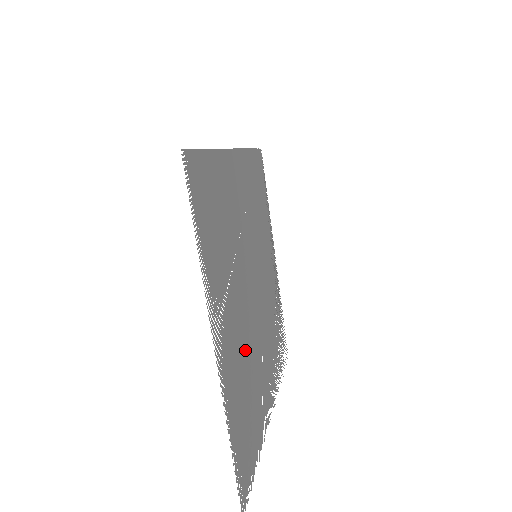
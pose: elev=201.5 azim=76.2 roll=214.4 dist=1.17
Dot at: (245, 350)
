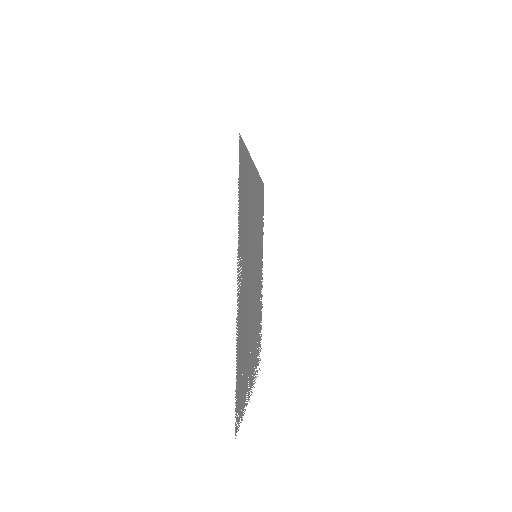
Dot at: (246, 314)
